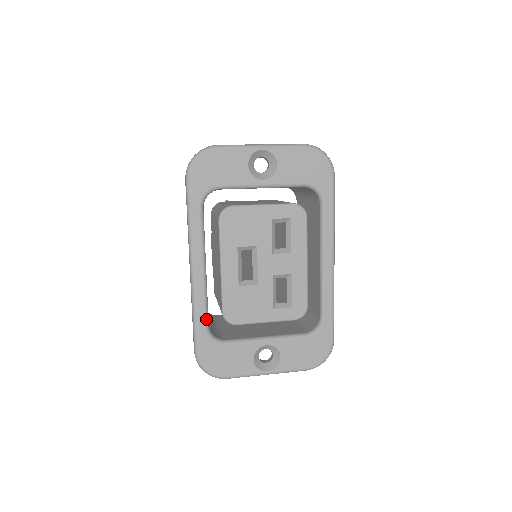
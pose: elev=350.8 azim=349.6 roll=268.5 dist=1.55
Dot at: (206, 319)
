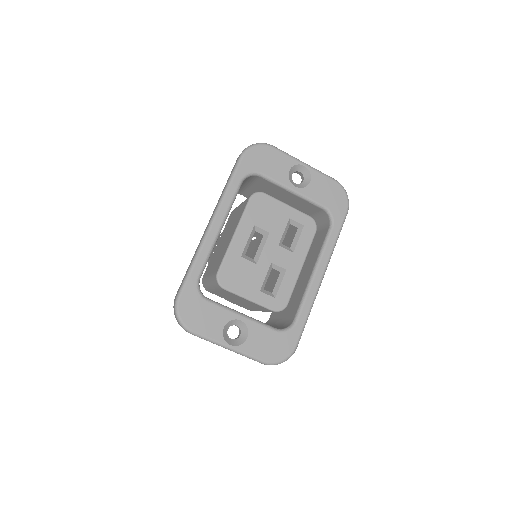
Dot at: (202, 270)
